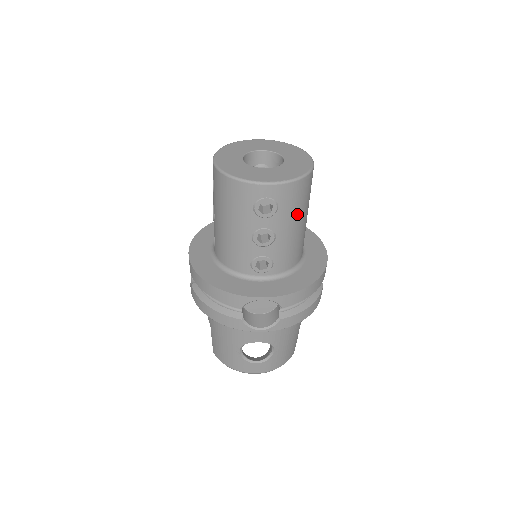
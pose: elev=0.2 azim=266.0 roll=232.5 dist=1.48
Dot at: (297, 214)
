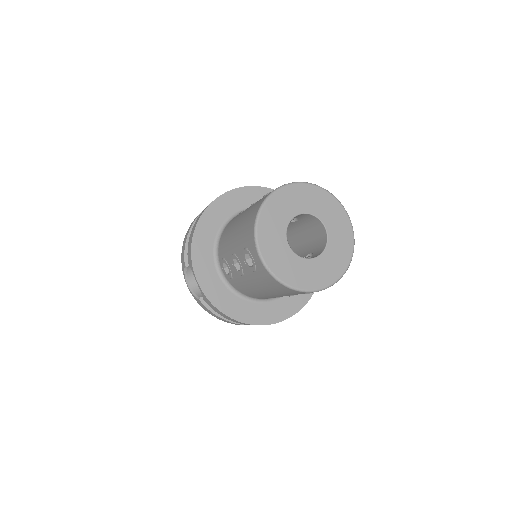
Dot at: occluded
